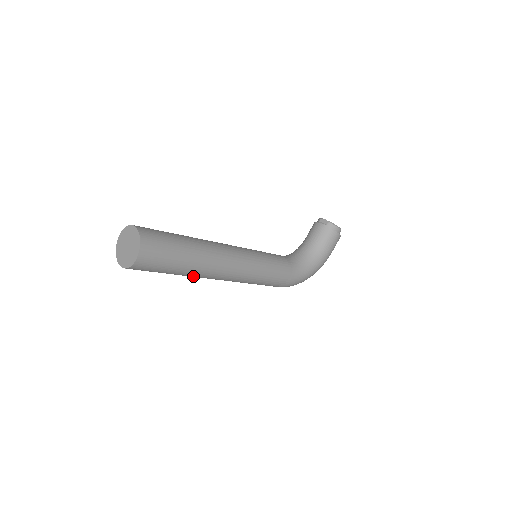
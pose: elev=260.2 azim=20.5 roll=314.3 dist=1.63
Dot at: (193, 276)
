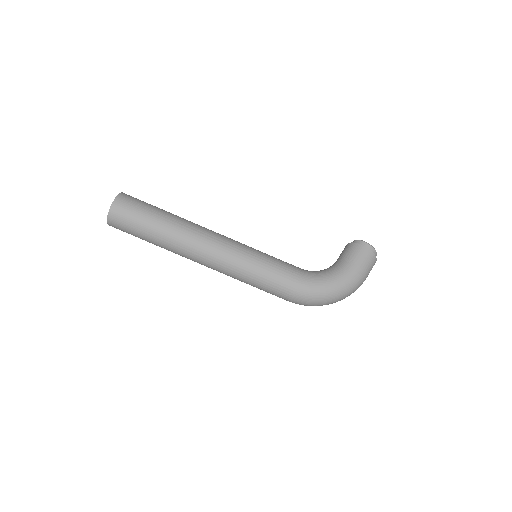
Dot at: (172, 246)
